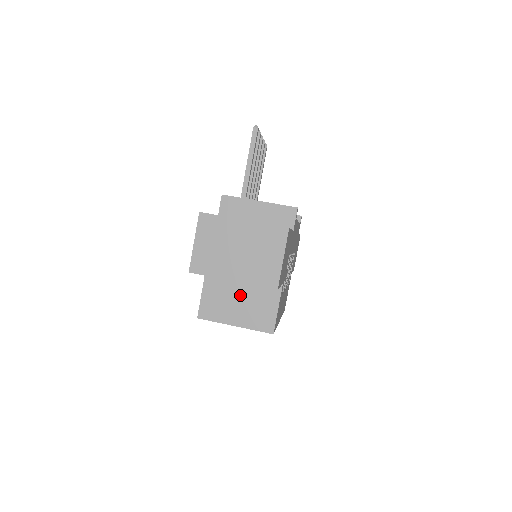
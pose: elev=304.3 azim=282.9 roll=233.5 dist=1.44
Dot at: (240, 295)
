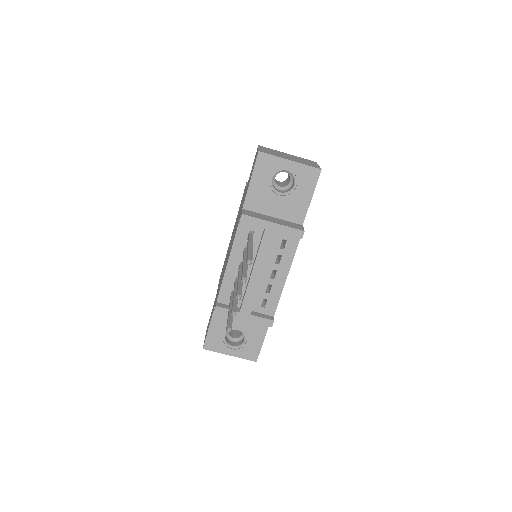
Dot at: occluded
